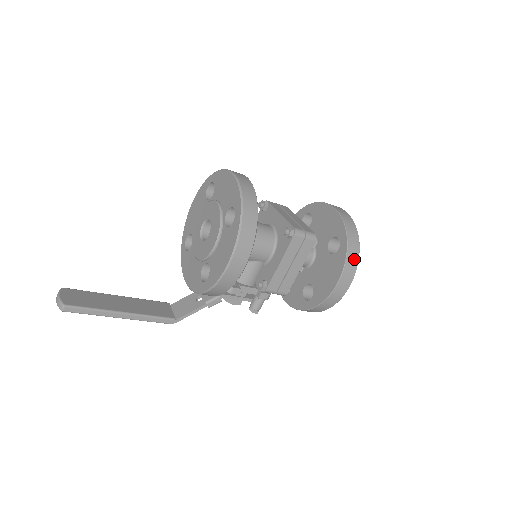
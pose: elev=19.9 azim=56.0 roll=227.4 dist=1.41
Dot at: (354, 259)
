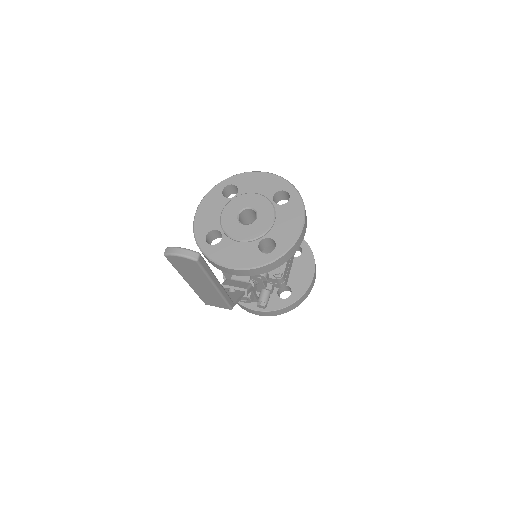
Dot at: occluded
